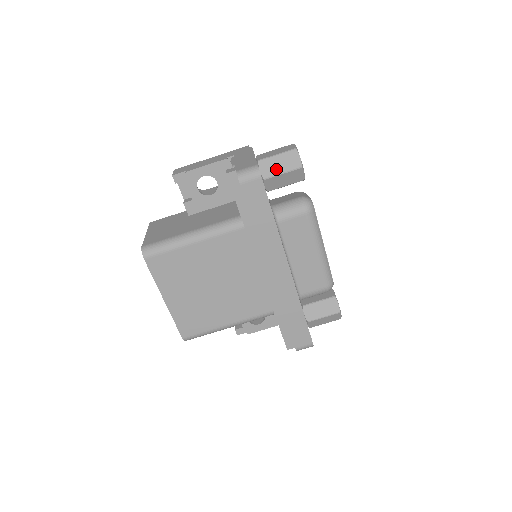
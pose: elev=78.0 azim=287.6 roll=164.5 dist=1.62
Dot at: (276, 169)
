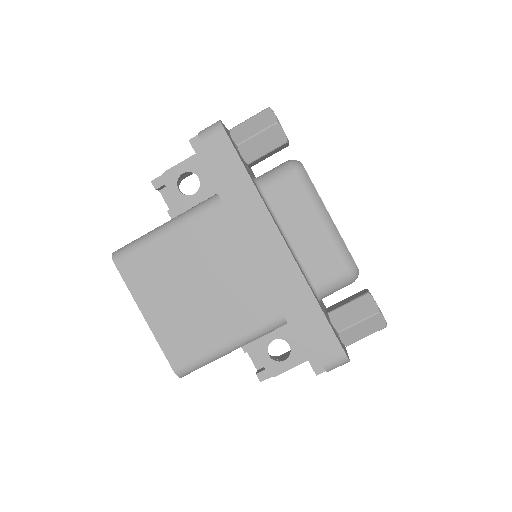
Dot at: (249, 132)
